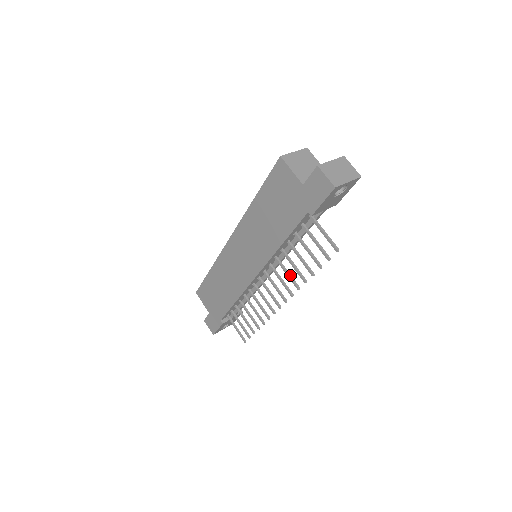
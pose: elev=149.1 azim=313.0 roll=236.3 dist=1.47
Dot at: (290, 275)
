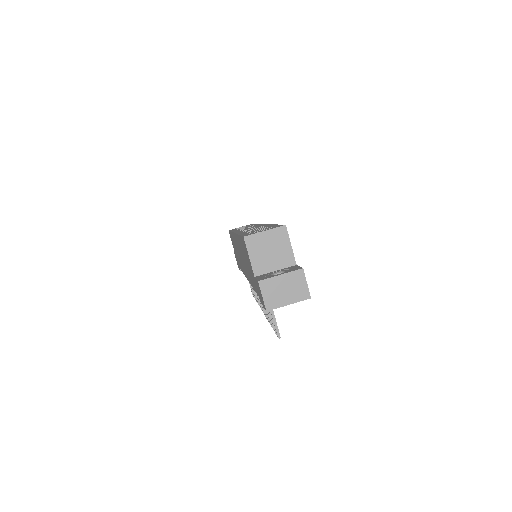
Dot at: occluded
